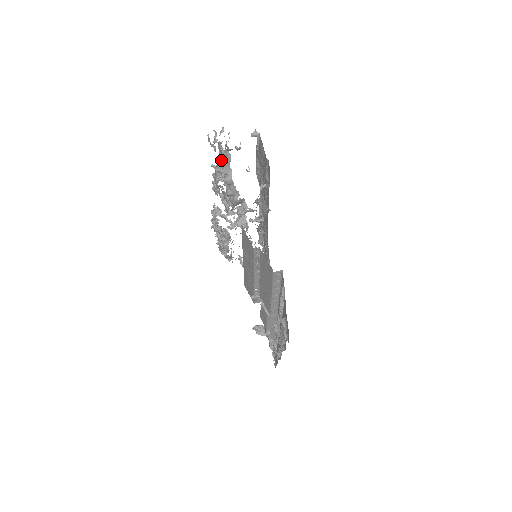
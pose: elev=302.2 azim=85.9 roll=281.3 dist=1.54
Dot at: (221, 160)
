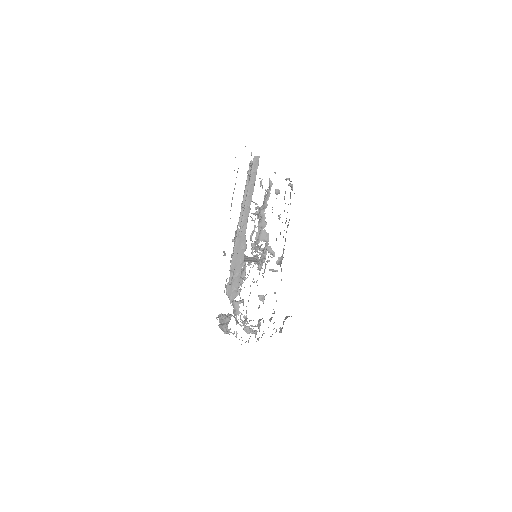
Dot at: (263, 201)
